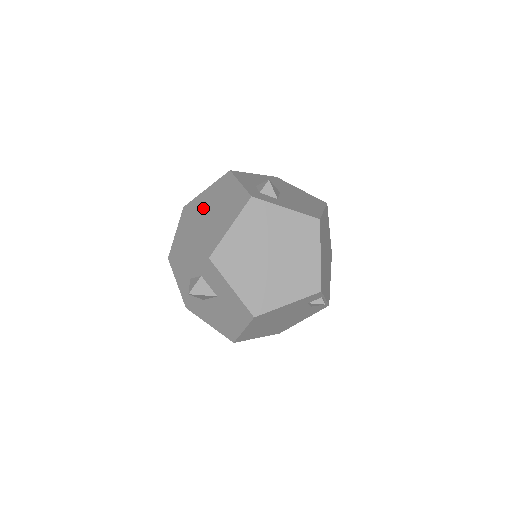
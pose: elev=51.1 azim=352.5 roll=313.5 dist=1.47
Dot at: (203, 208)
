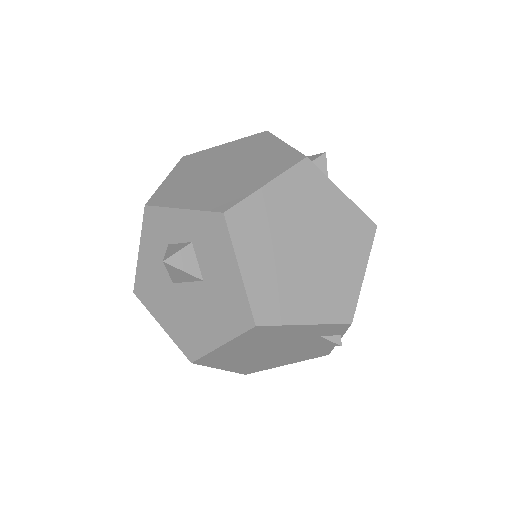
Dot at: (218, 160)
